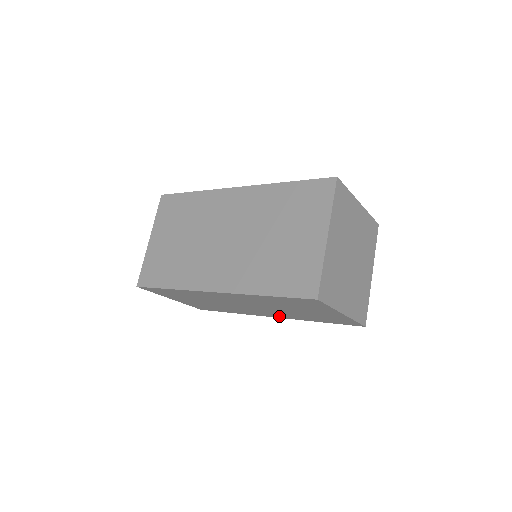
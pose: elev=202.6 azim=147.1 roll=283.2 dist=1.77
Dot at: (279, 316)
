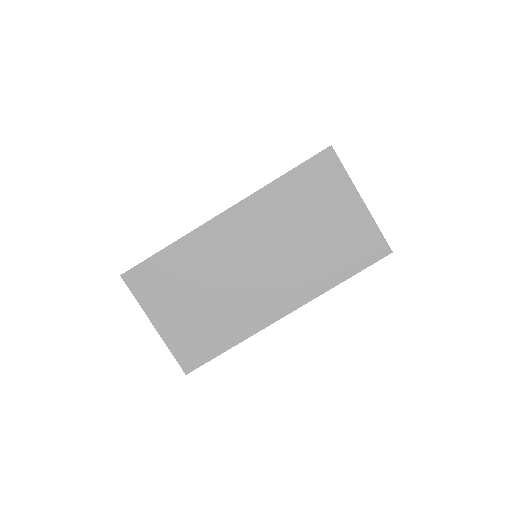
Dot at: occluded
